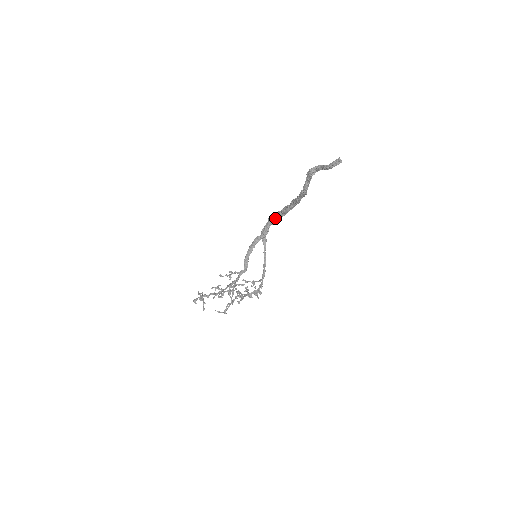
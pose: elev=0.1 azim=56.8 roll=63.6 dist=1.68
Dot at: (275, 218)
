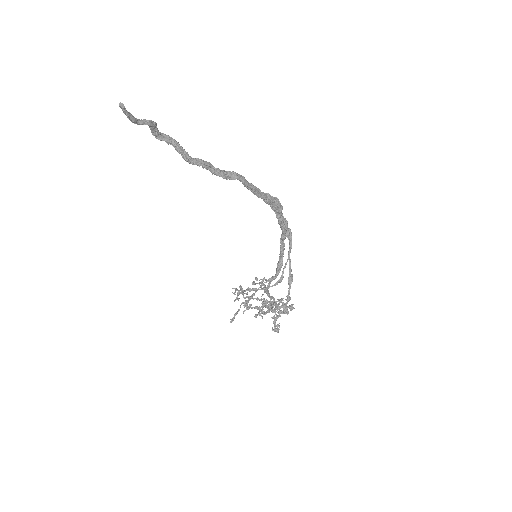
Dot at: (268, 204)
